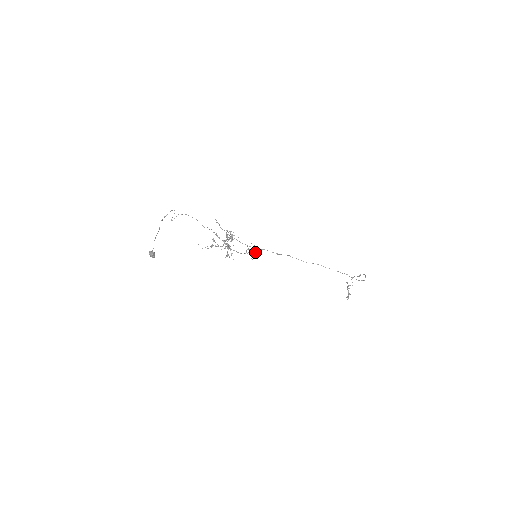
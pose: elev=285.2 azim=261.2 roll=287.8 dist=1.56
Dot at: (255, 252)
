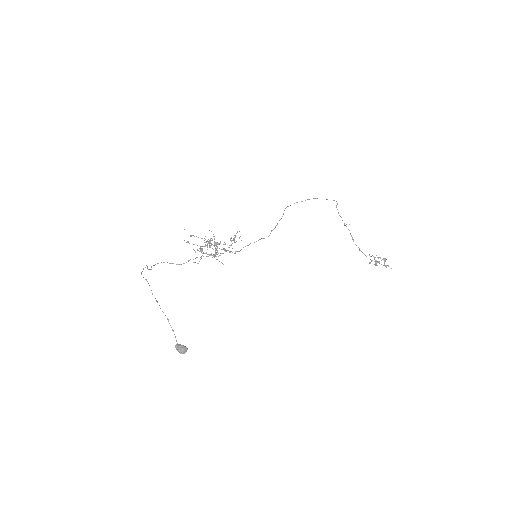
Dot at: occluded
